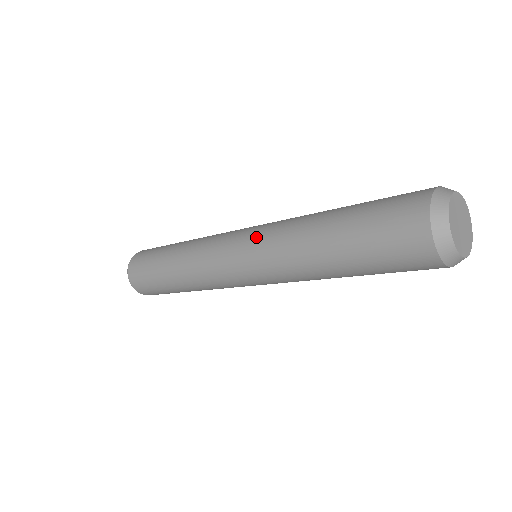
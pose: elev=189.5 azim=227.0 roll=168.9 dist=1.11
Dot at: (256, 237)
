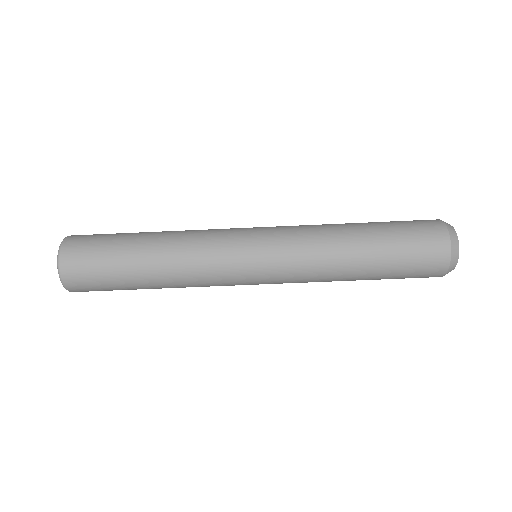
Dot at: occluded
